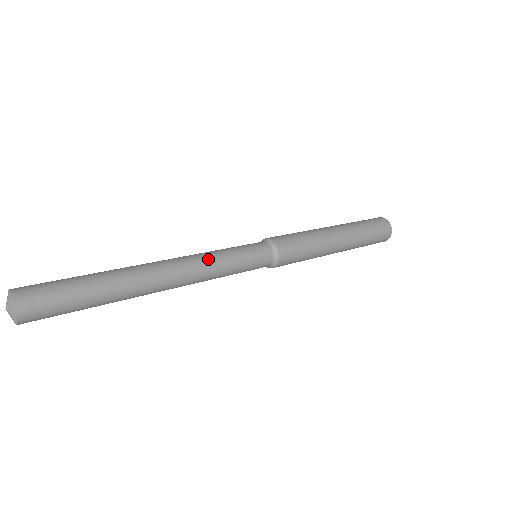
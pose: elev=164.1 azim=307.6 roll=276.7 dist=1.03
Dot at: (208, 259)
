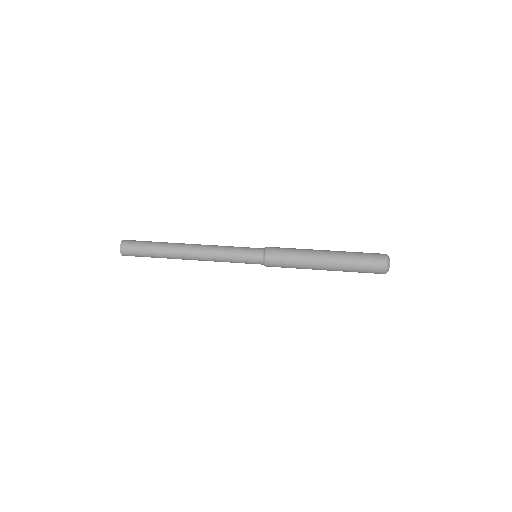
Dot at: (218, 246)
